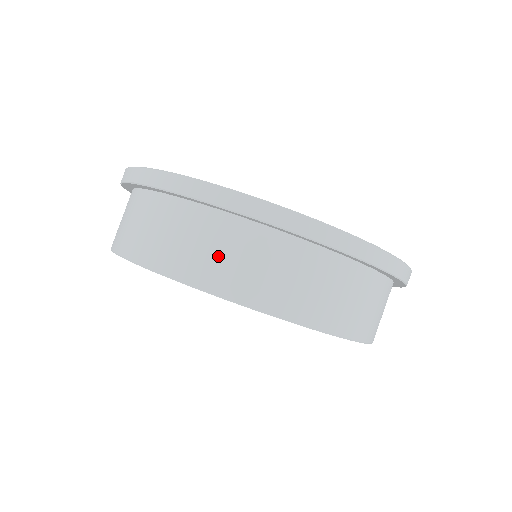
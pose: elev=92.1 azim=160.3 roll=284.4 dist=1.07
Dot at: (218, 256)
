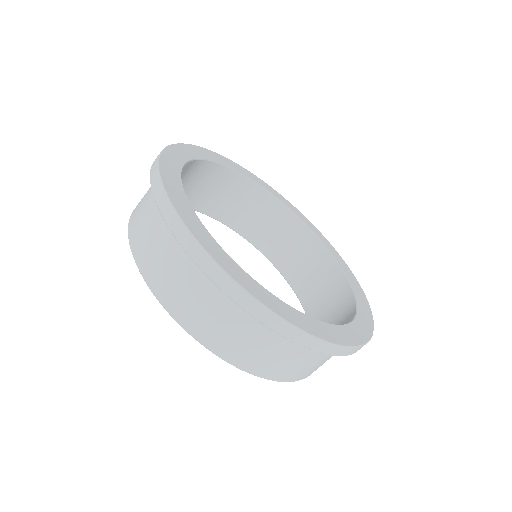
Dot at: (152, 245)
